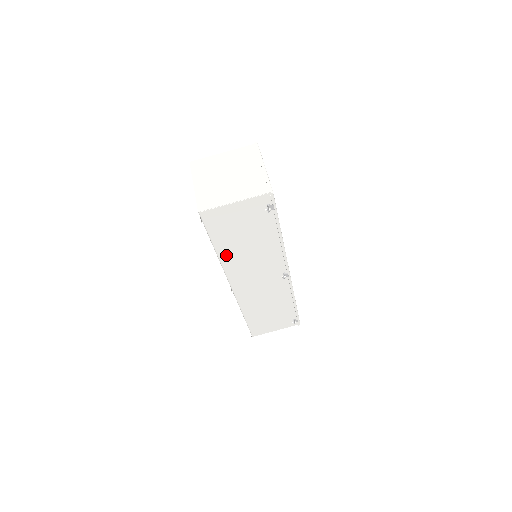
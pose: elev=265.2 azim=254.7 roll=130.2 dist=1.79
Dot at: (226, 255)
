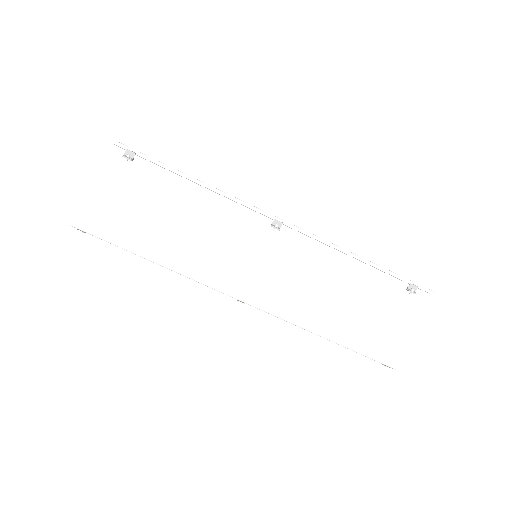
Dot at: (168, 256)
